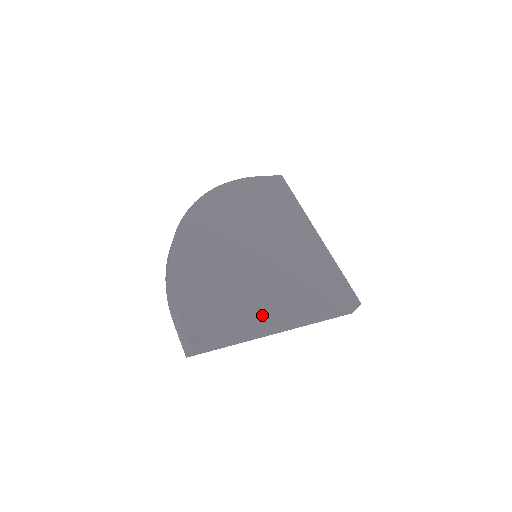
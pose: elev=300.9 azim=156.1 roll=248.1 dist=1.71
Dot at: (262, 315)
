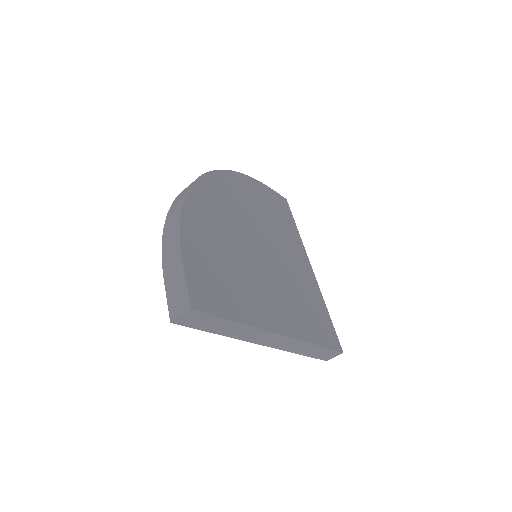
Dot at: (262, 314)
